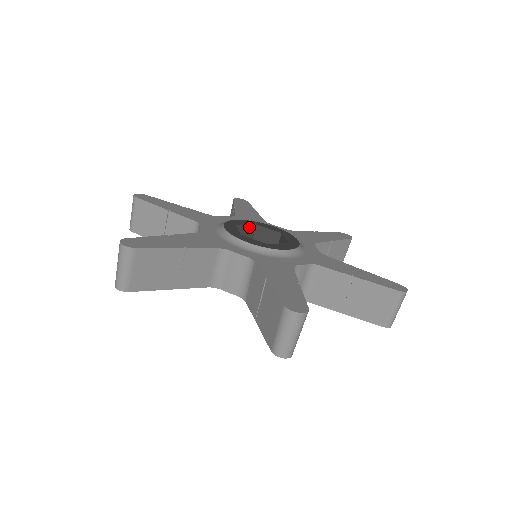
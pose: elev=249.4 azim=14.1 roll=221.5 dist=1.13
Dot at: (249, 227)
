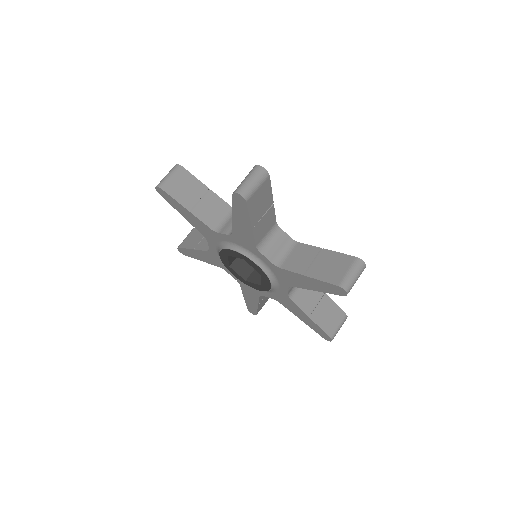
Dot at: occluded
